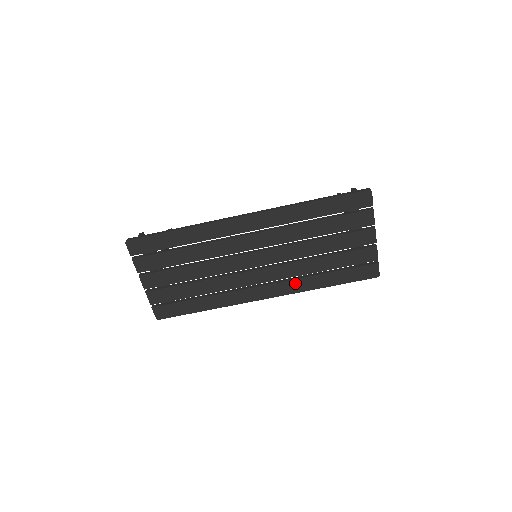
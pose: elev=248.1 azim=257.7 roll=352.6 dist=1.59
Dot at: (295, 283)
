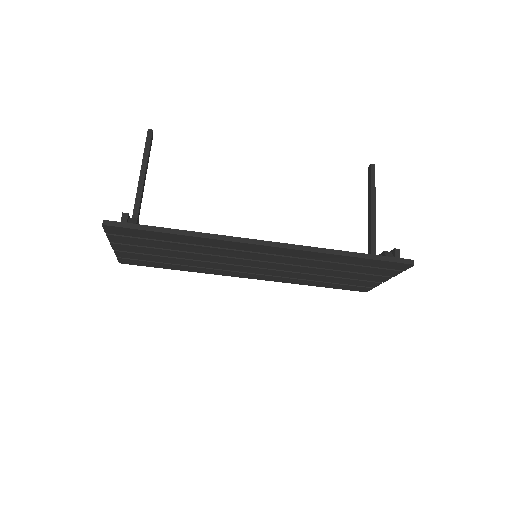
Dot at: (284, 279)
